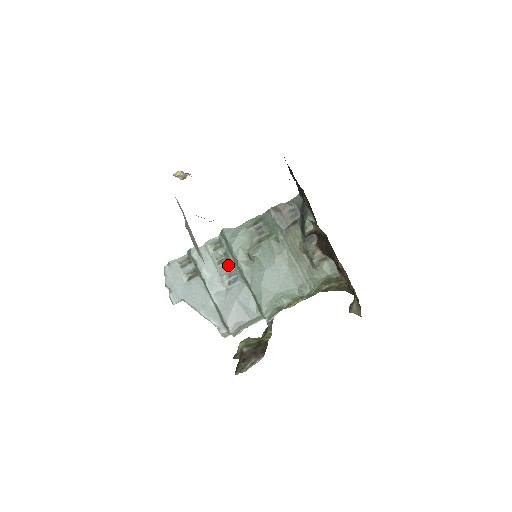
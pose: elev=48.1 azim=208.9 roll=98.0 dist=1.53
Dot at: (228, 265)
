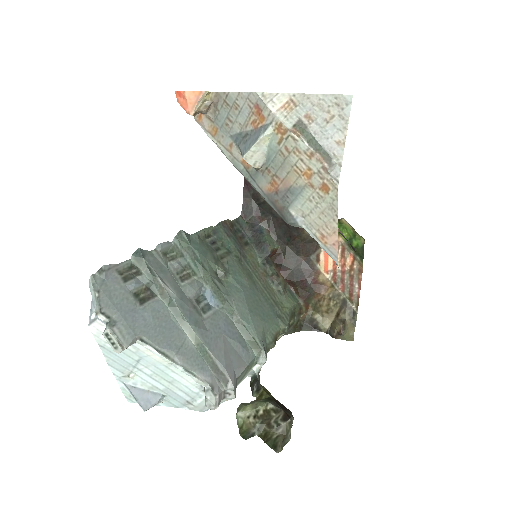
Dot at: (196, 282)
